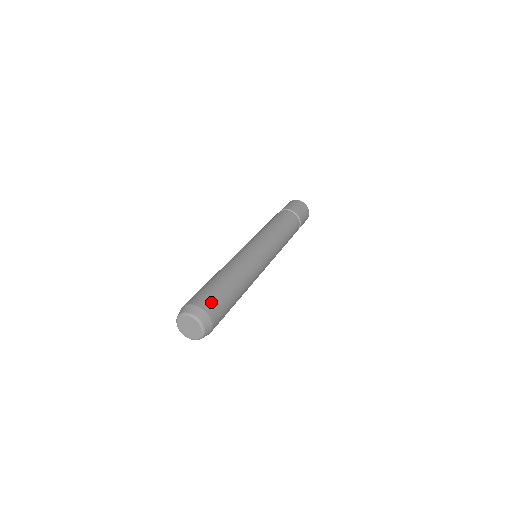
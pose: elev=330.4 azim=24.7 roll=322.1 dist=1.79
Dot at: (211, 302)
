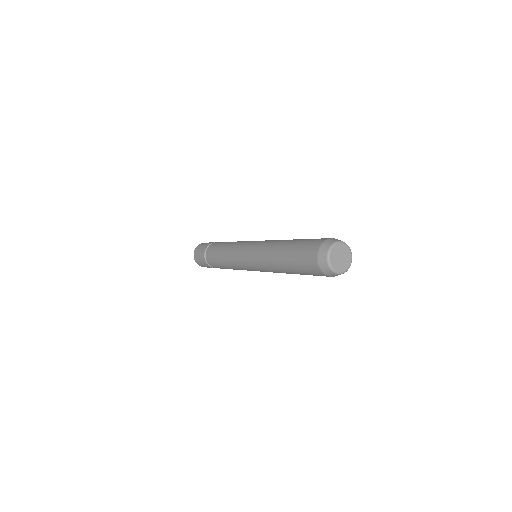
Dot at: (322, 238)
